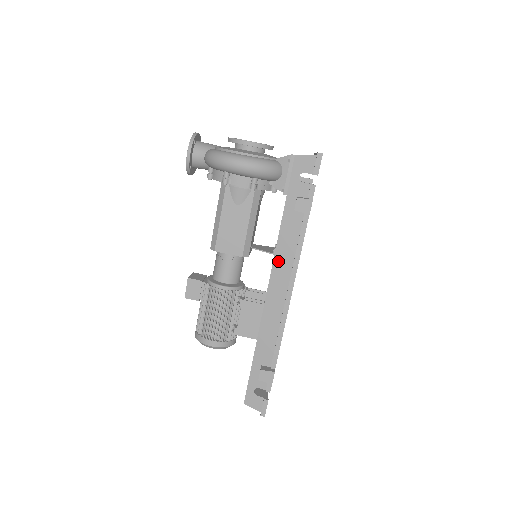
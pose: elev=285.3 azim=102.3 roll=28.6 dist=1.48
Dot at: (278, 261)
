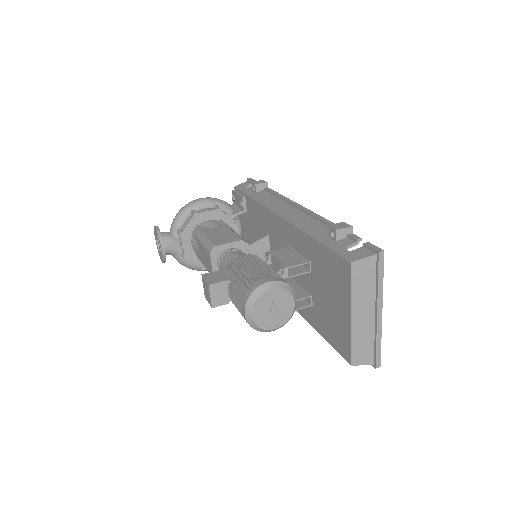
Dot at: (270, 206)
